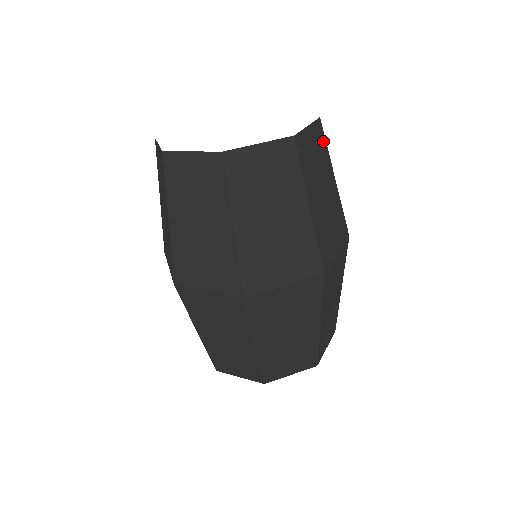
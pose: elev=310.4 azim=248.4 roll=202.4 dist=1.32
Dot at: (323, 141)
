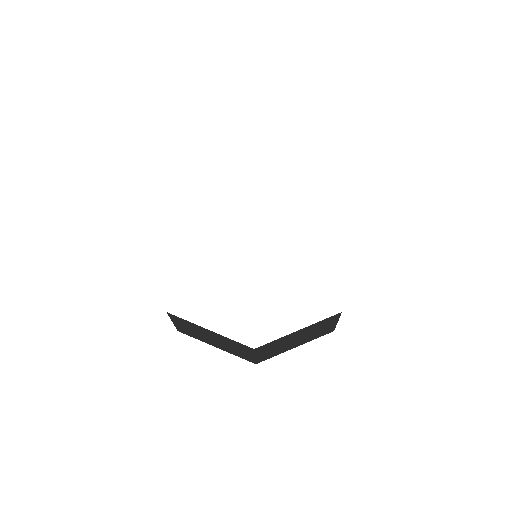
Dot at: (332, 319)
